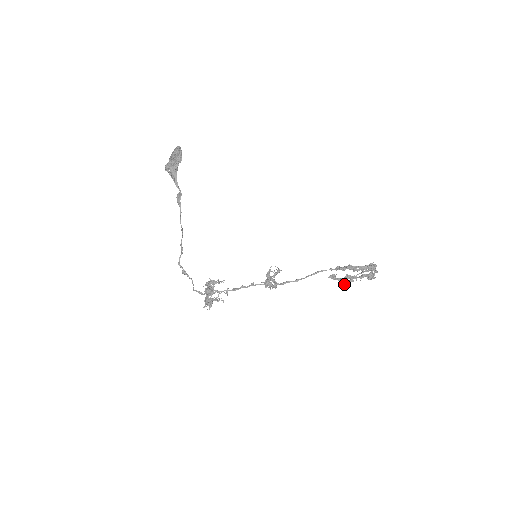
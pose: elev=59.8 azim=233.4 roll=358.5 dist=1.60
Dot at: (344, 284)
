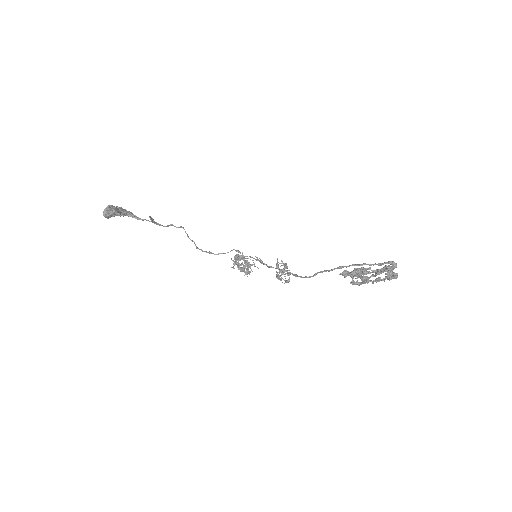
Dot at: (358, 285)
